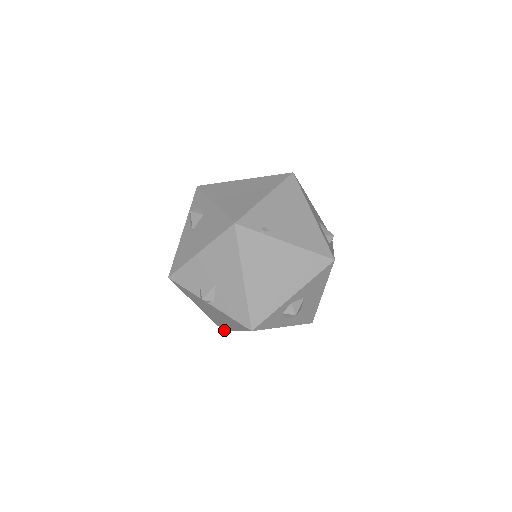
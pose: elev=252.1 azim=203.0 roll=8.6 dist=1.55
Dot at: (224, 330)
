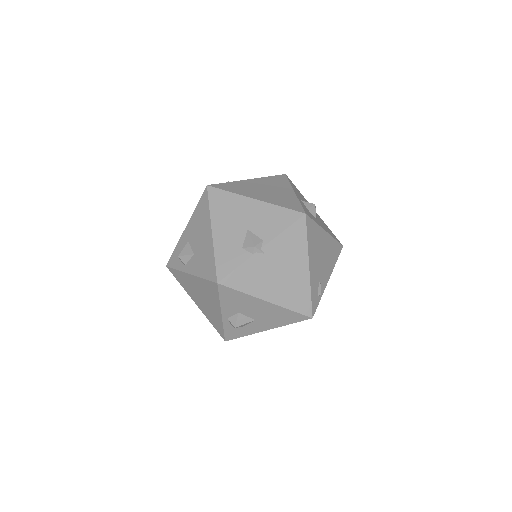
Dot at: (311, 311)
